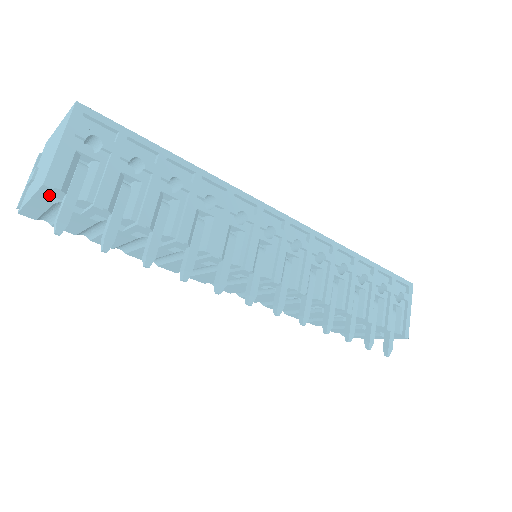
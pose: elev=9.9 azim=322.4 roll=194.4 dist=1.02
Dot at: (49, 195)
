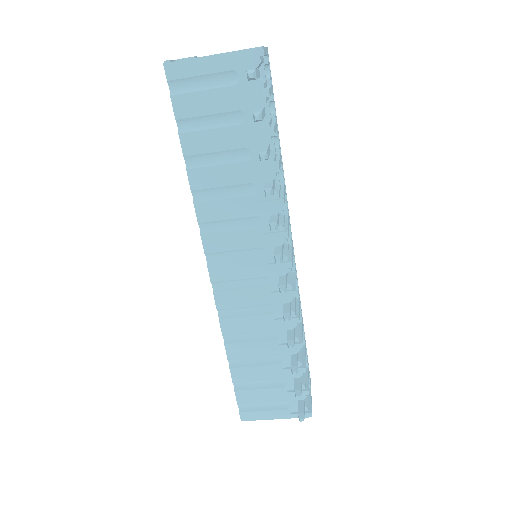
Dot at: (238, 62)
